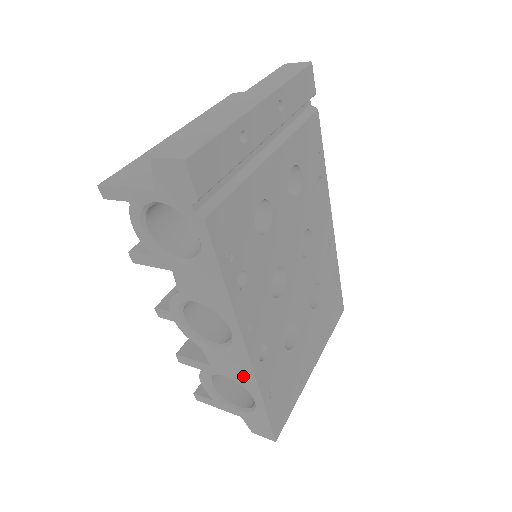
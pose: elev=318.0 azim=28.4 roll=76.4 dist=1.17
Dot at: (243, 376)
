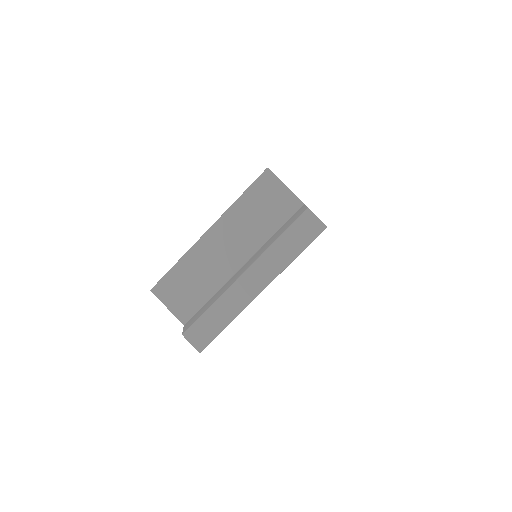
Dot at: occluded
